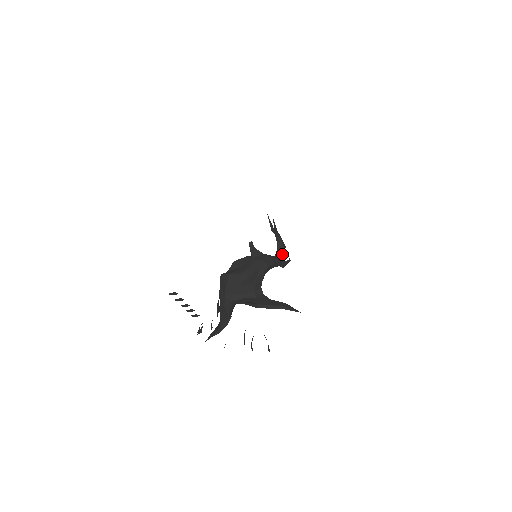
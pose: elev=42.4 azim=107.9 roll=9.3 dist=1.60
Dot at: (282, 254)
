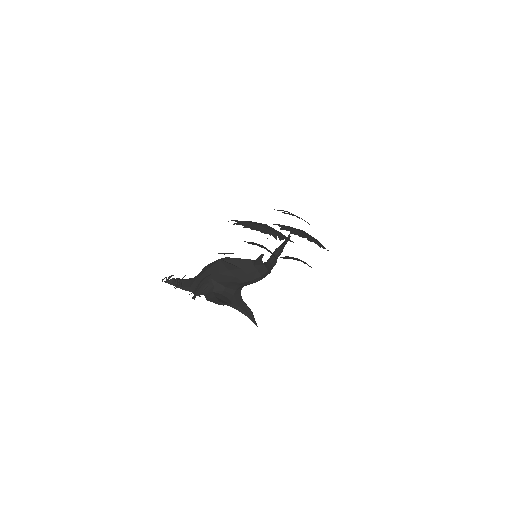
Dot at: (275, 262)
